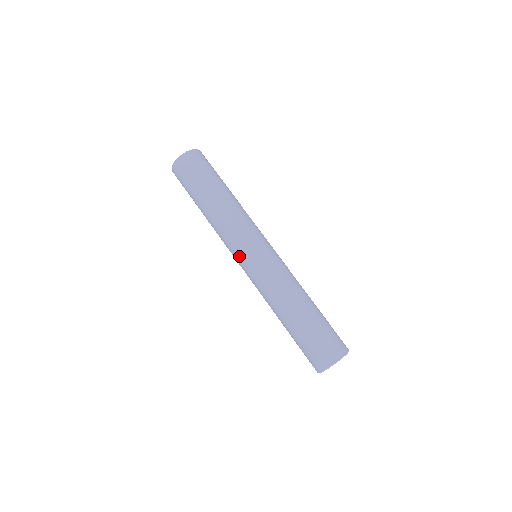
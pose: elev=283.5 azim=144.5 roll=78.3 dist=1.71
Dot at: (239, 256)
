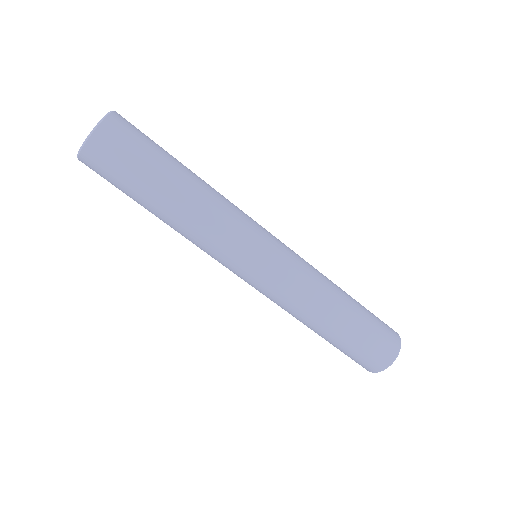
Dot at: (248, 261)
